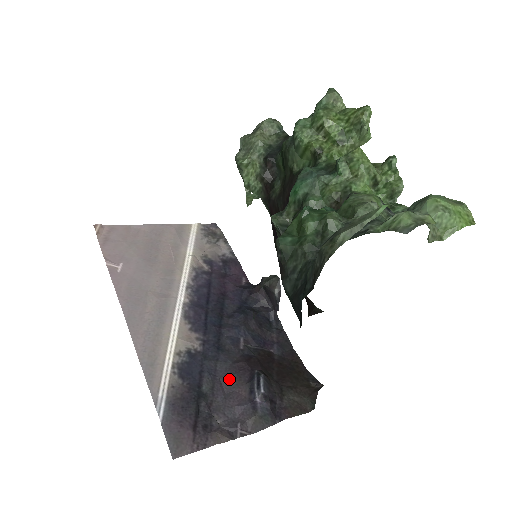
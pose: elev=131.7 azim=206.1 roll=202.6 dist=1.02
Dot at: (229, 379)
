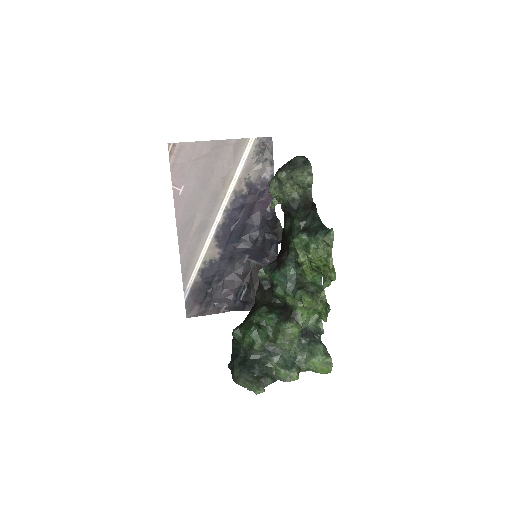
Dot at: (228, 282)
